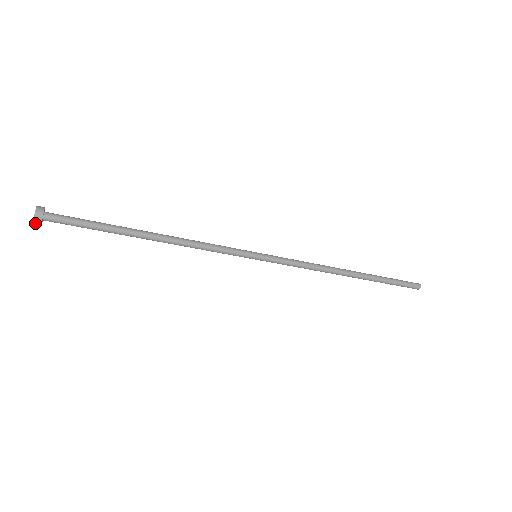
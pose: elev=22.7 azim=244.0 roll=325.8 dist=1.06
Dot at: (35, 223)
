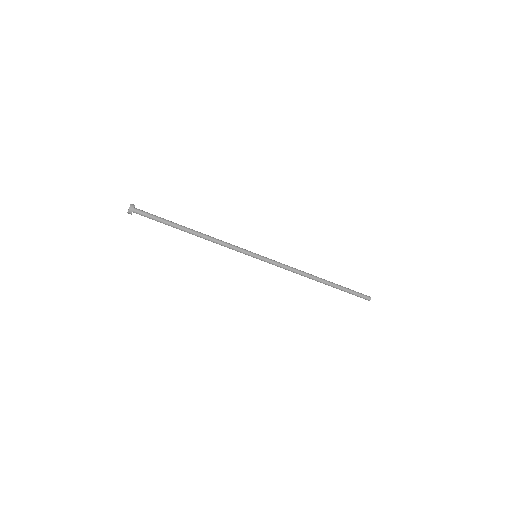
Dot at: (129, 211)
